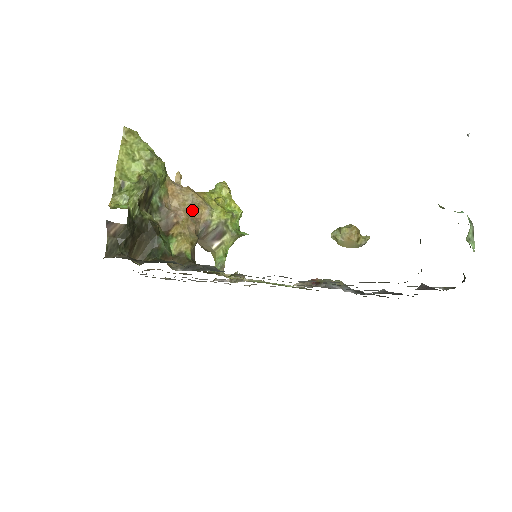
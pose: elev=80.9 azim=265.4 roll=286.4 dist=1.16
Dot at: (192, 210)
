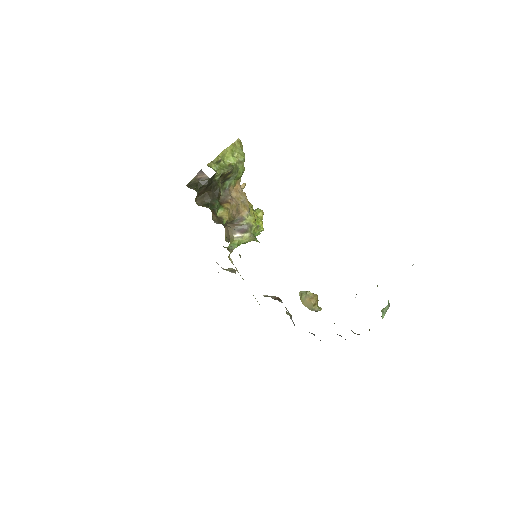
Dot at: (240, 205)
